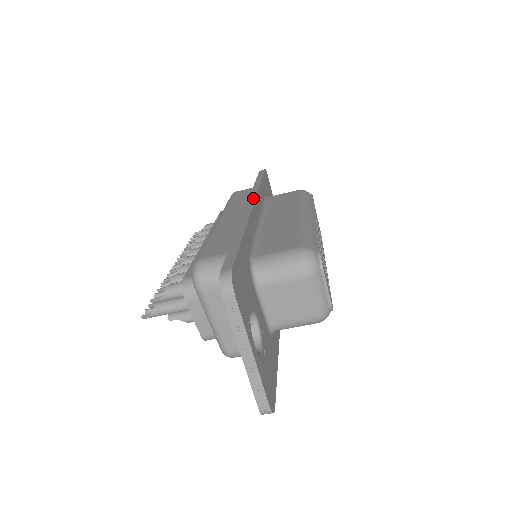
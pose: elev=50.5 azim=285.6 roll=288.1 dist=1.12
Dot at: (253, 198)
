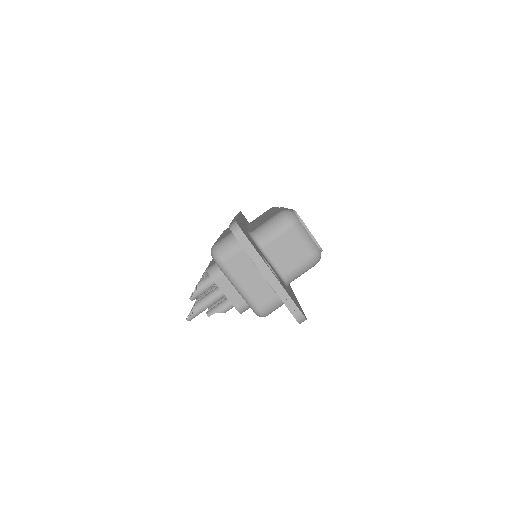
Dot at: occluded
